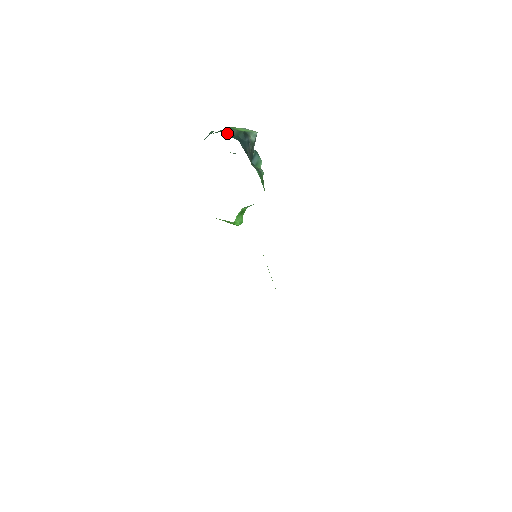
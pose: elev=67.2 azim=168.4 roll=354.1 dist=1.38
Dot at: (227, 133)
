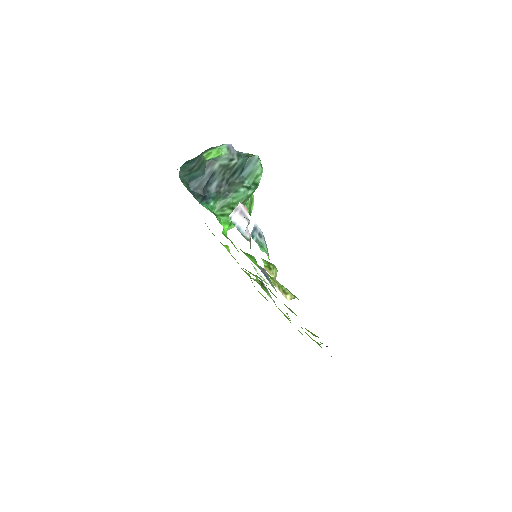
Dot at: (196, 164)
